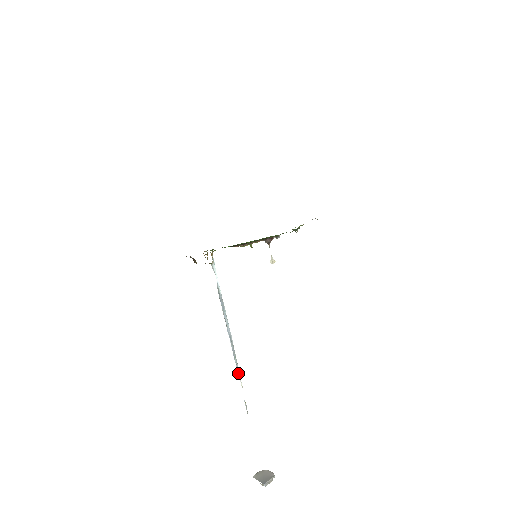
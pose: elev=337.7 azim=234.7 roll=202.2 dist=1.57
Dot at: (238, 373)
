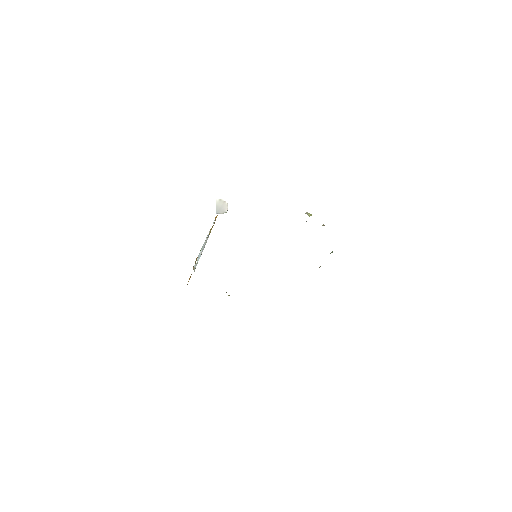
Dot at: (209, 232)
